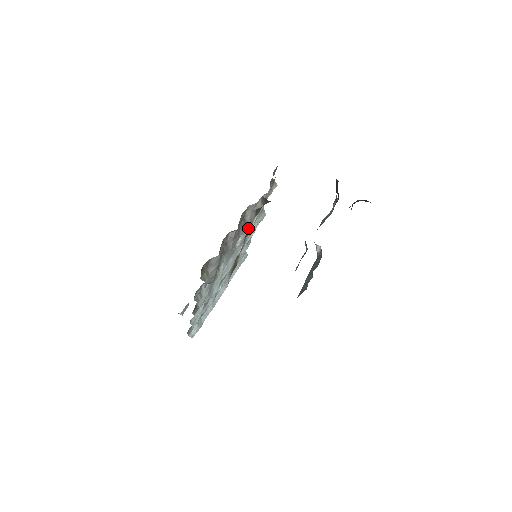
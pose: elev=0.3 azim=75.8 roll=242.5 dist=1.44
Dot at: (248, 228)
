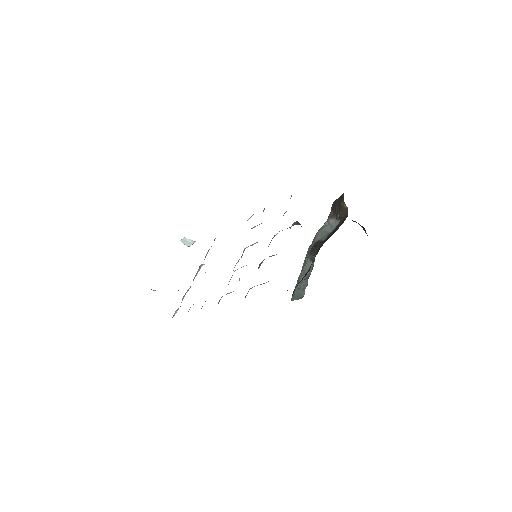
Dot at: occluded
